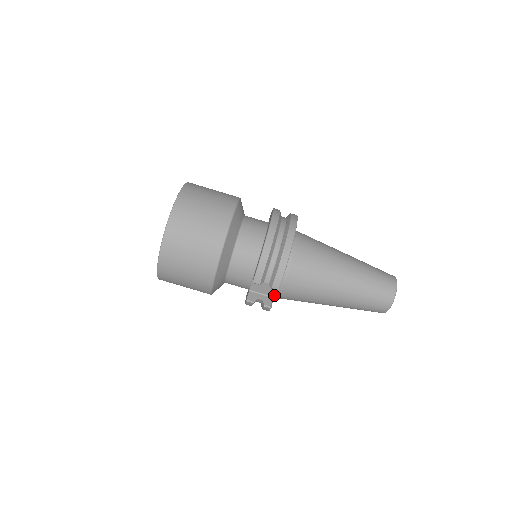
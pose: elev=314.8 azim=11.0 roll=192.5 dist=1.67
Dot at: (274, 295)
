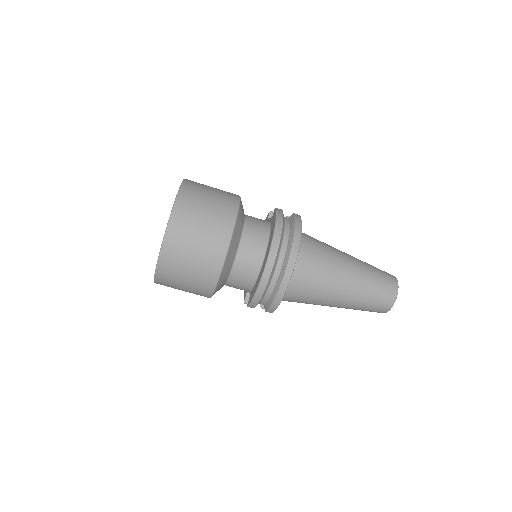
Dot at: occluded
